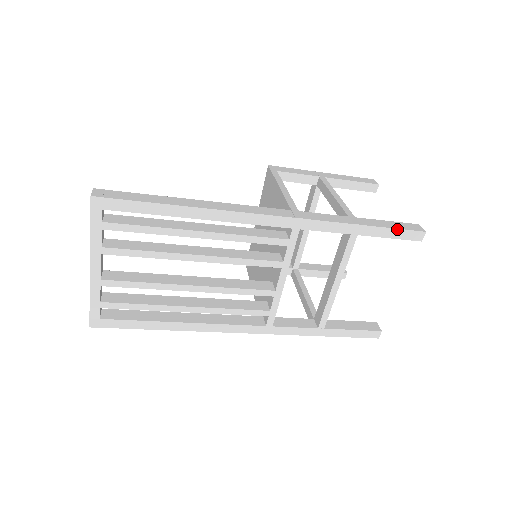
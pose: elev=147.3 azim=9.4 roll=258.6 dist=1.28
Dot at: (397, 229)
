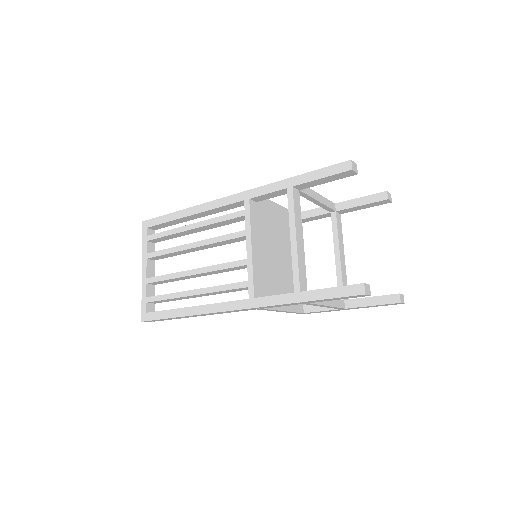
Dot at: (323, 168)
